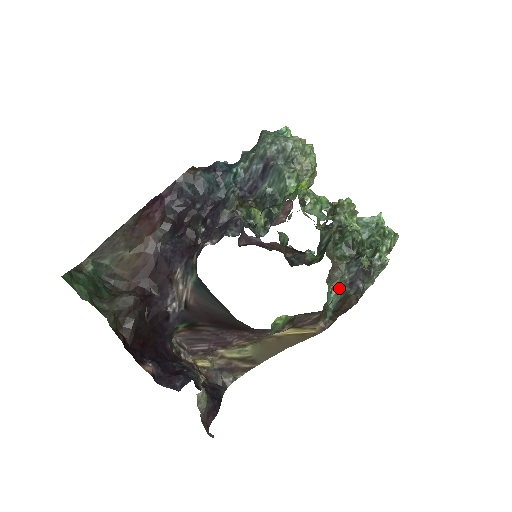
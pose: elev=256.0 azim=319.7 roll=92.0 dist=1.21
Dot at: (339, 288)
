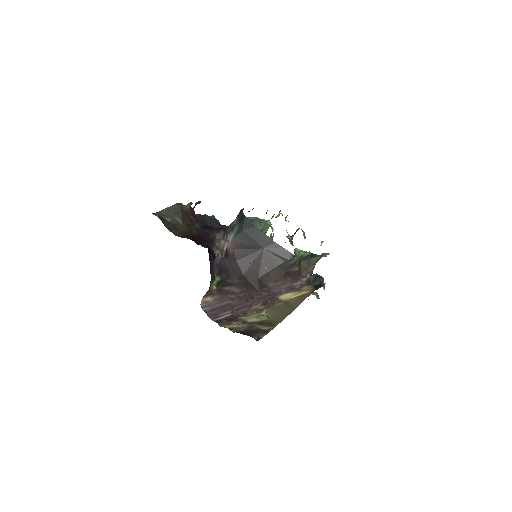
Dot at: occluded
